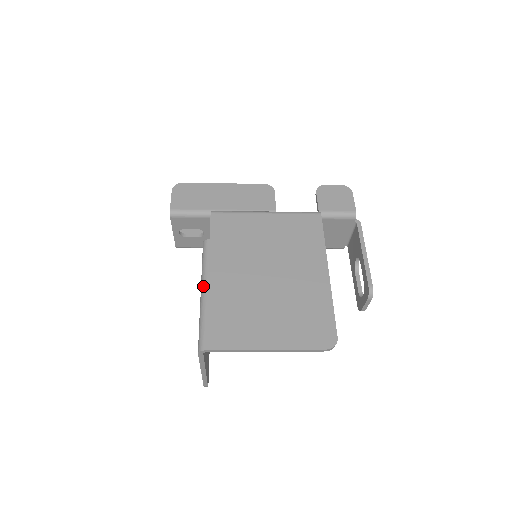
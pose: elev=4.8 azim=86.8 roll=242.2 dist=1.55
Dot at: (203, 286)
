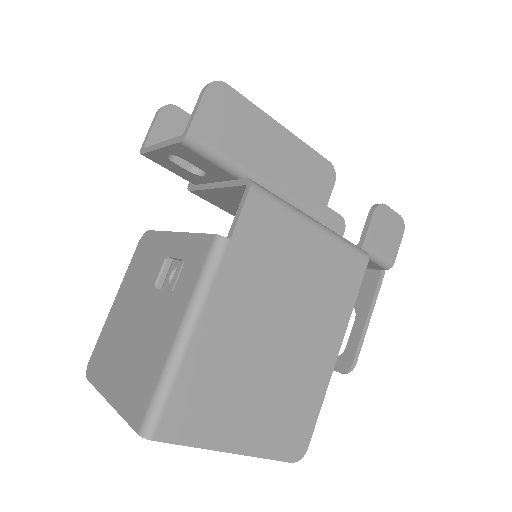
Dot at: (189, 324)
